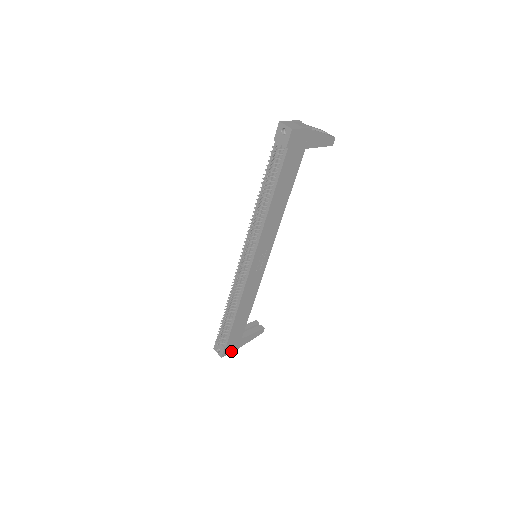
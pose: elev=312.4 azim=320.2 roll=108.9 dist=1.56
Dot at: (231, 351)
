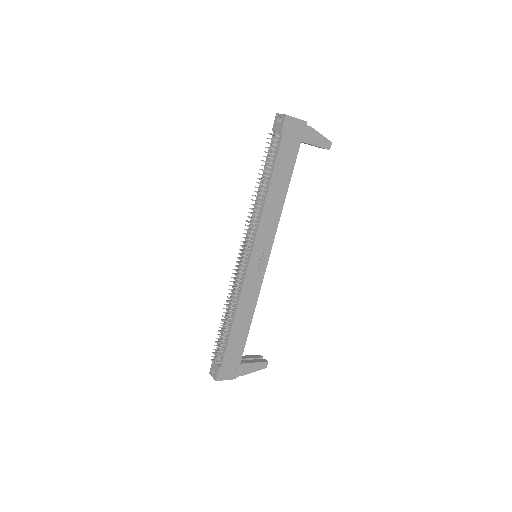
Dot at: (228, 377)
